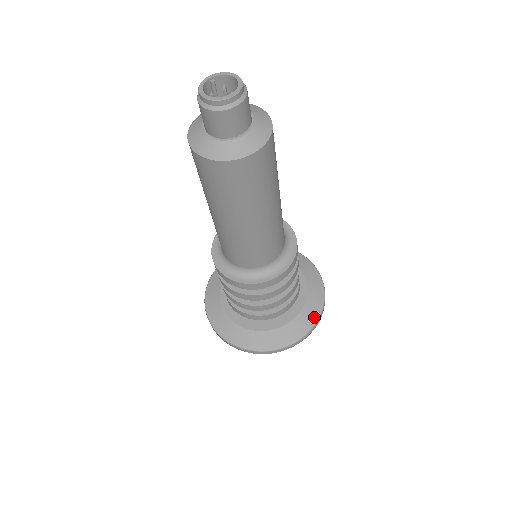
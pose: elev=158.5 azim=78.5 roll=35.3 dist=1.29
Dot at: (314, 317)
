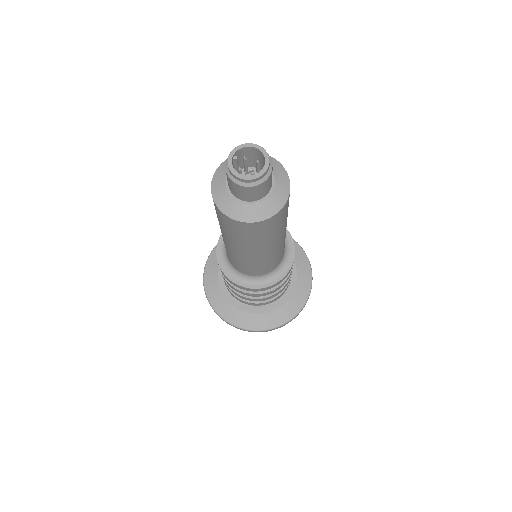
Dot at: (308, 274)
